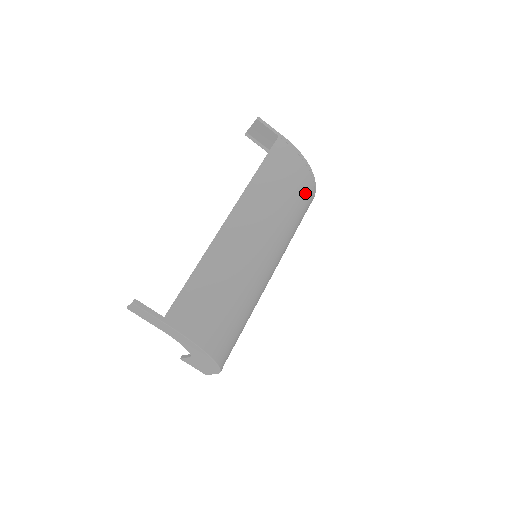
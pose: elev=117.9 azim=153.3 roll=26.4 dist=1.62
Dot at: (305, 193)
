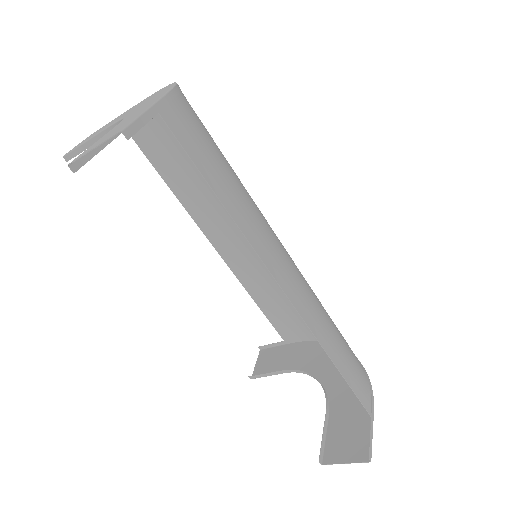
Dot at: occluded
